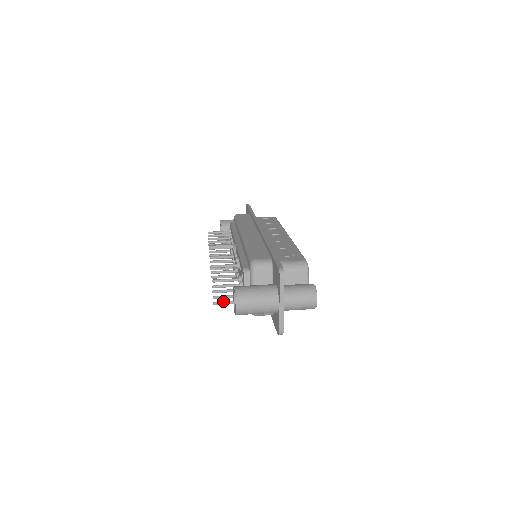
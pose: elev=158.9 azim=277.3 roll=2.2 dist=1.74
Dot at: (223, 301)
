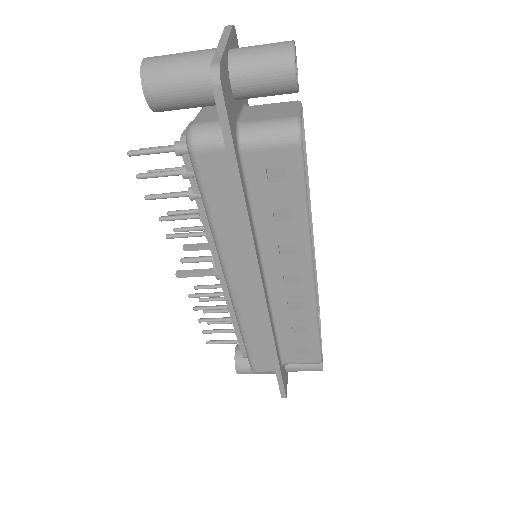
Dot at: (146, 151)
